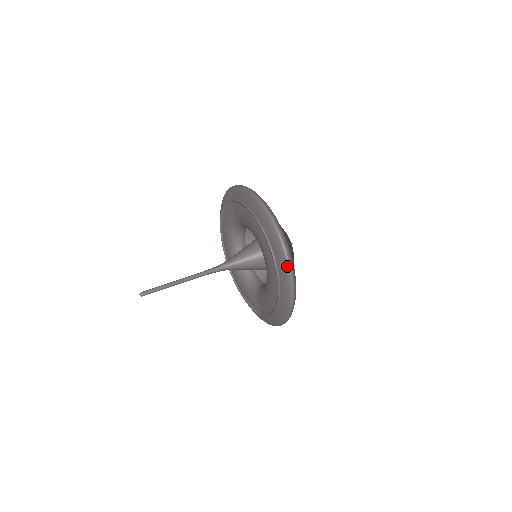
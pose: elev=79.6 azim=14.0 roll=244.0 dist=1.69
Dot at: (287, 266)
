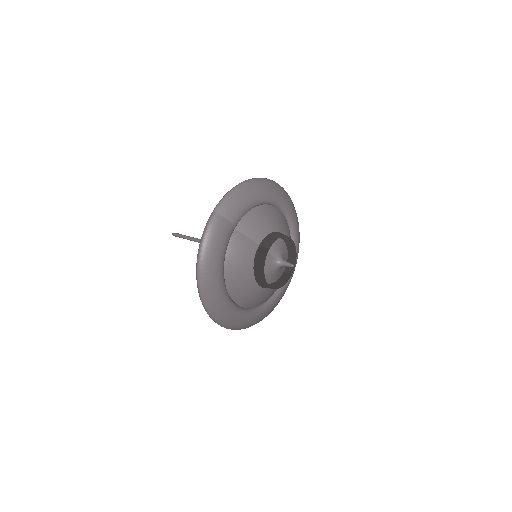
Dot at: occluded
